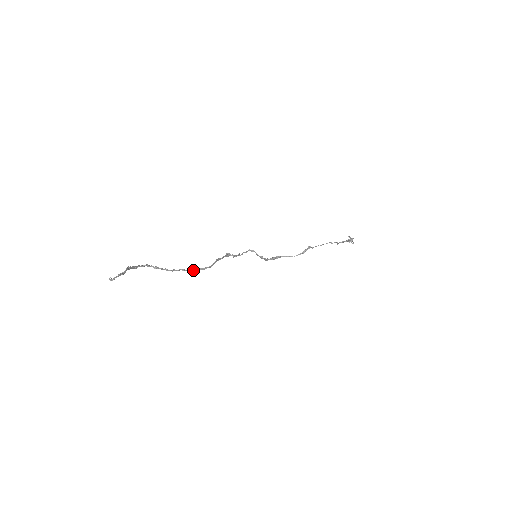
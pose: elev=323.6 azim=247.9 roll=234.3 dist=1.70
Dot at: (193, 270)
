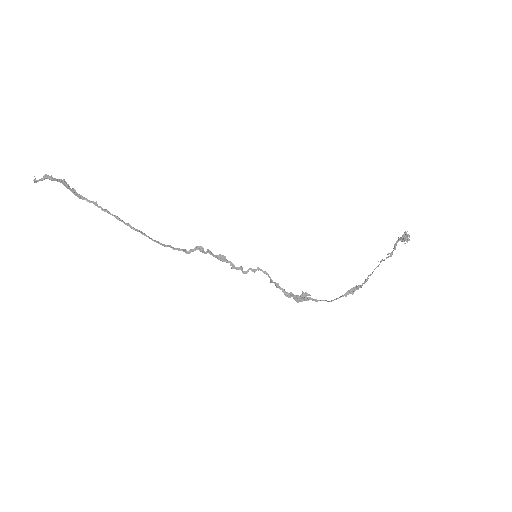
Dot at: (157, 241)
